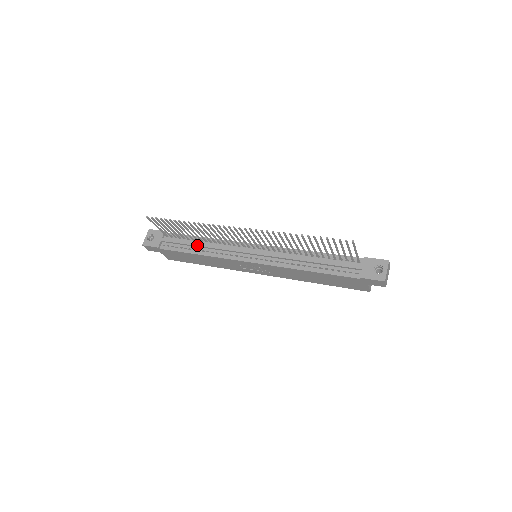
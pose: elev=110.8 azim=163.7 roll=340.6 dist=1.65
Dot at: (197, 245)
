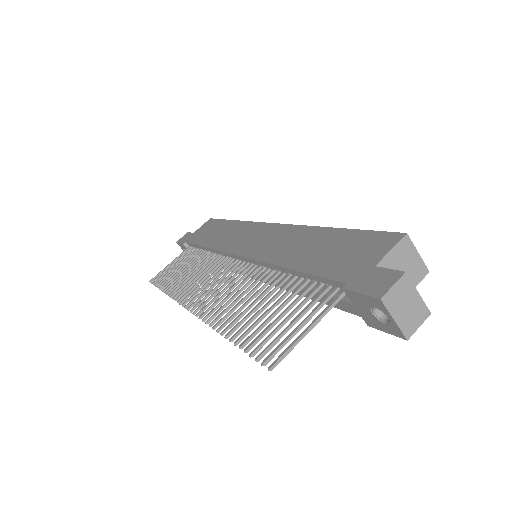
Dot at: occluded
